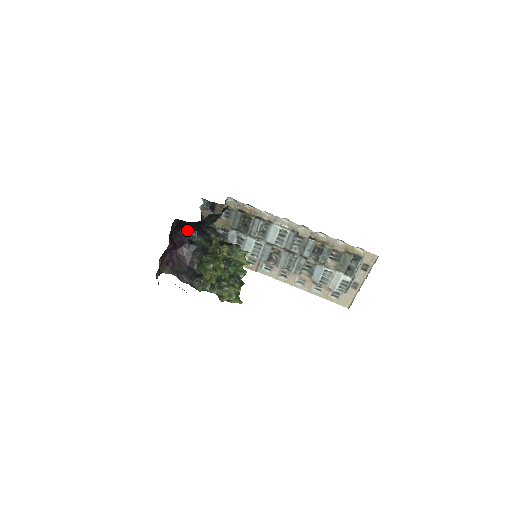
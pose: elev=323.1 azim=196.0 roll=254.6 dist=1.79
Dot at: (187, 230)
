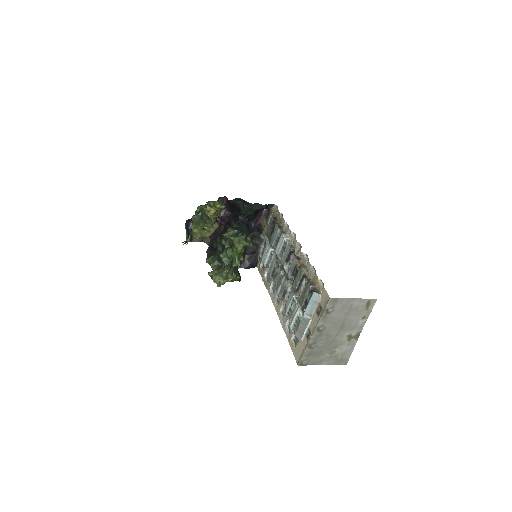
Dot at: (235, 216)
